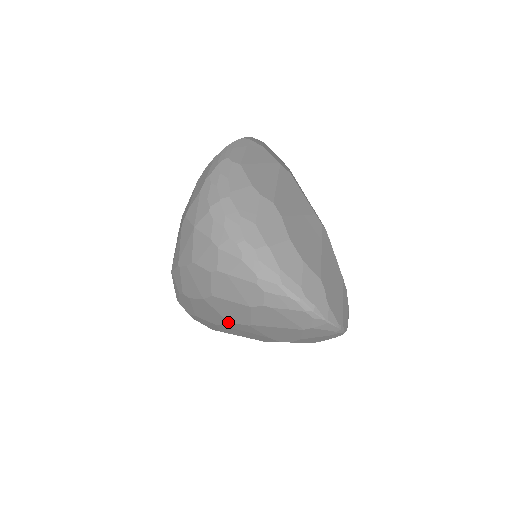
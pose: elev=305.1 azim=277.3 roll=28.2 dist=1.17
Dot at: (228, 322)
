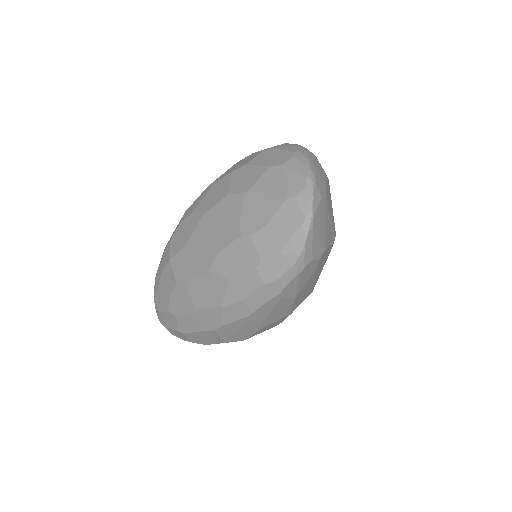
Dot at: (227, 195)
